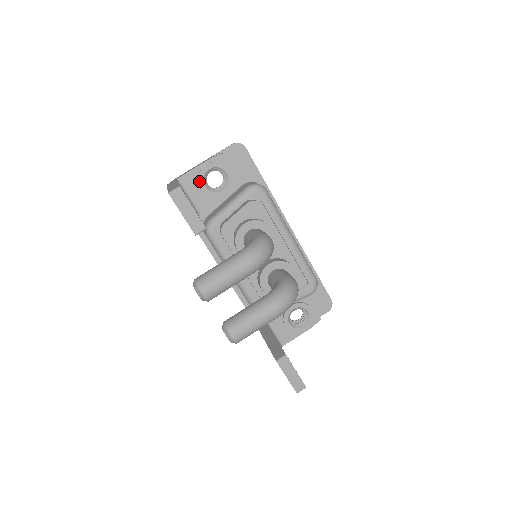
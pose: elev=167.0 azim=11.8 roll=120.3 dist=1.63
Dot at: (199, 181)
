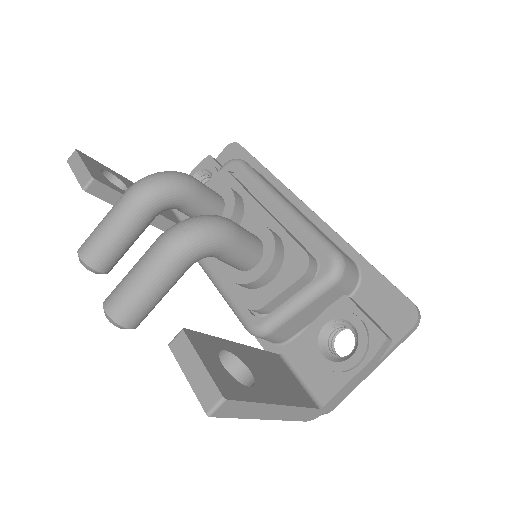
Dot at: occluded
